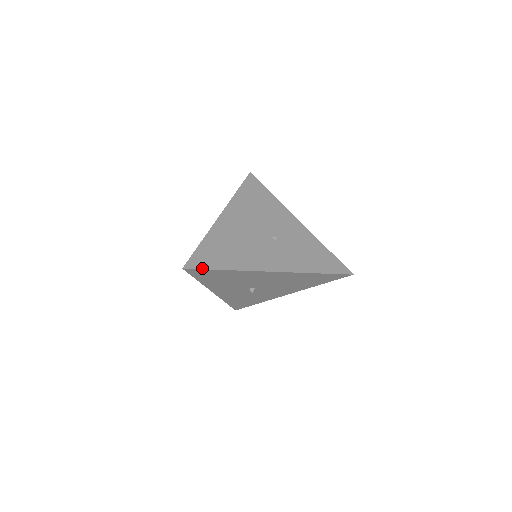
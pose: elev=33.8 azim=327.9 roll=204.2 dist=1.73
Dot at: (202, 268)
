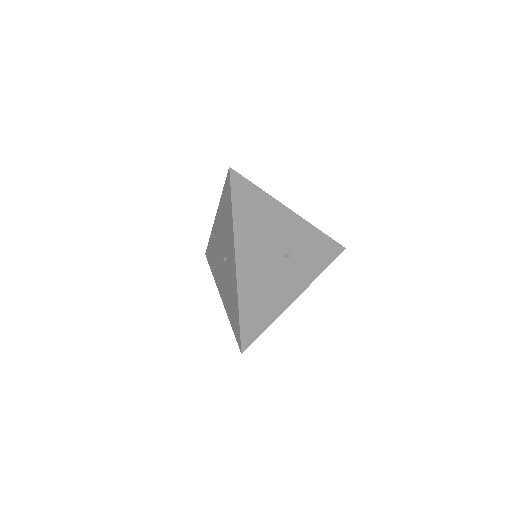
Dot at: (254, 340)
